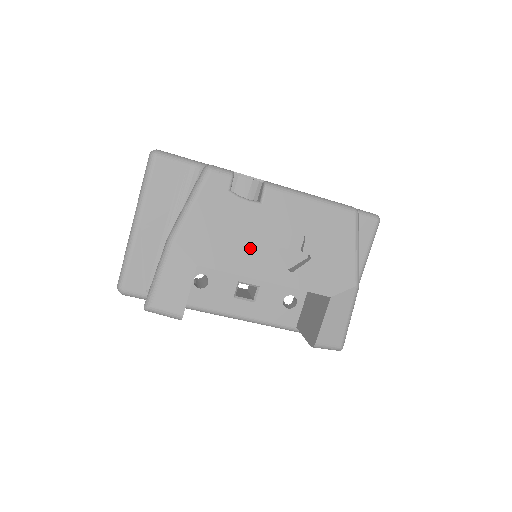
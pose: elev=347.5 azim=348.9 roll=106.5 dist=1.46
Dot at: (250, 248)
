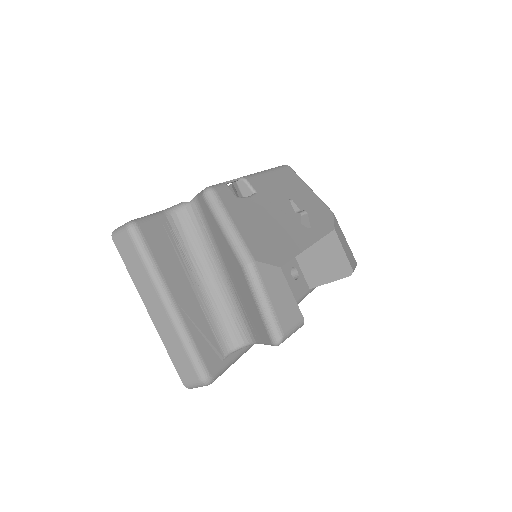
Dot at: (284, 230)
